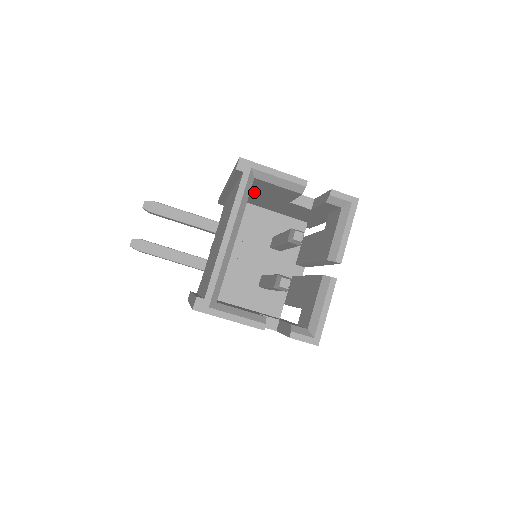
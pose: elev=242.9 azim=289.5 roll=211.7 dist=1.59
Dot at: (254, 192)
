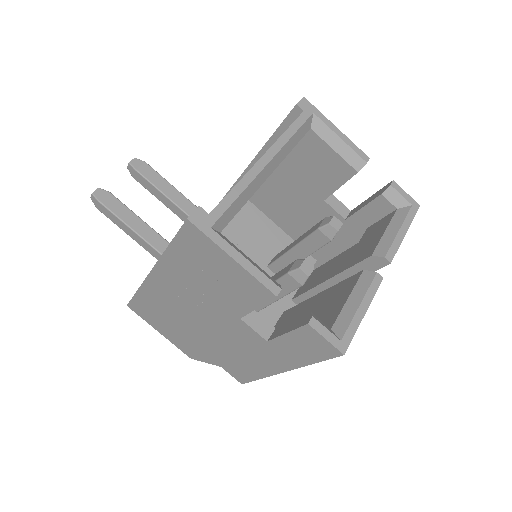
Dot at: (285, 174)
